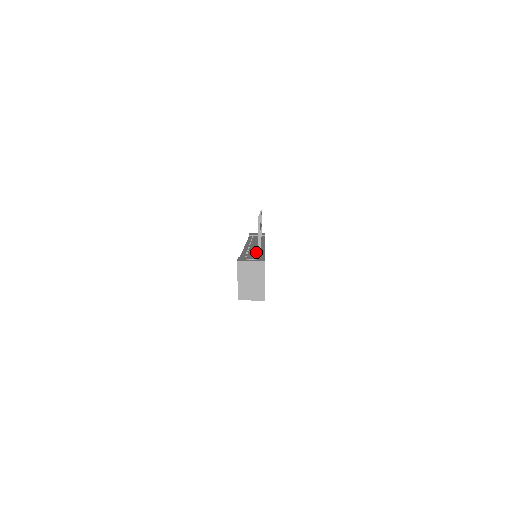
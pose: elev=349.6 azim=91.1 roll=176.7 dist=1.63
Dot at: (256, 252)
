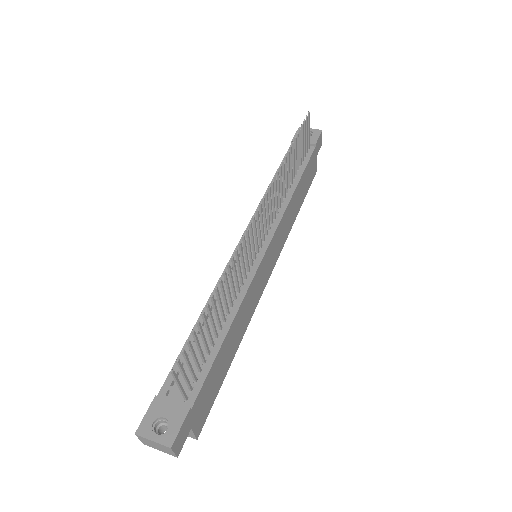
Dot at: (217, 325)
